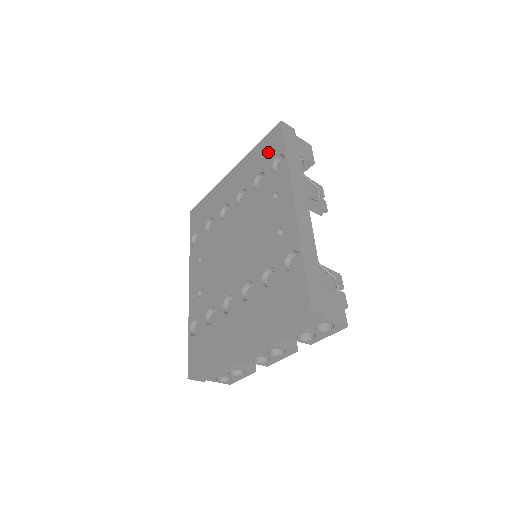
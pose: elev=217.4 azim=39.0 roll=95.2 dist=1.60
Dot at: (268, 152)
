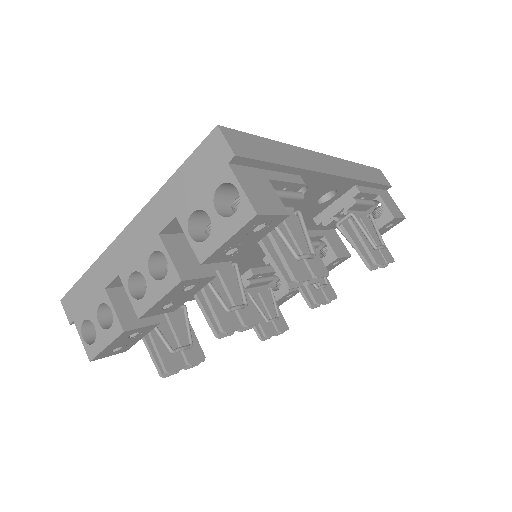
Dot at: occluded
